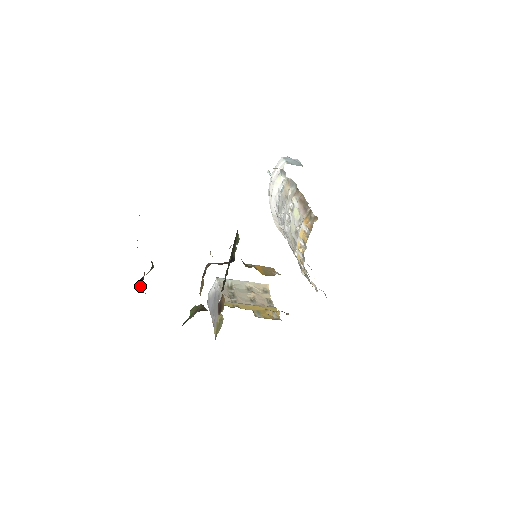
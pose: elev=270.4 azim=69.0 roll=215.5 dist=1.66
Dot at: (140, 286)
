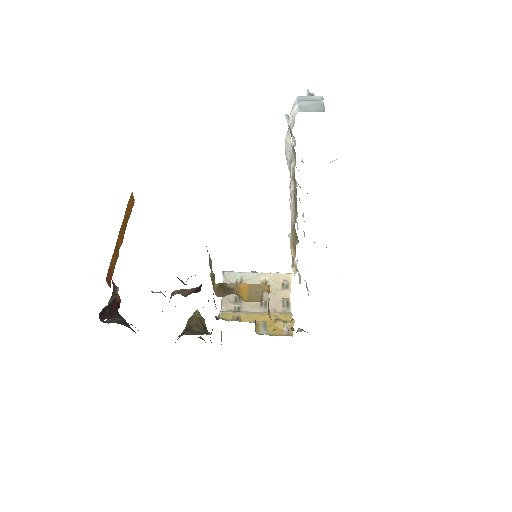
Dot at: (112, 310)
